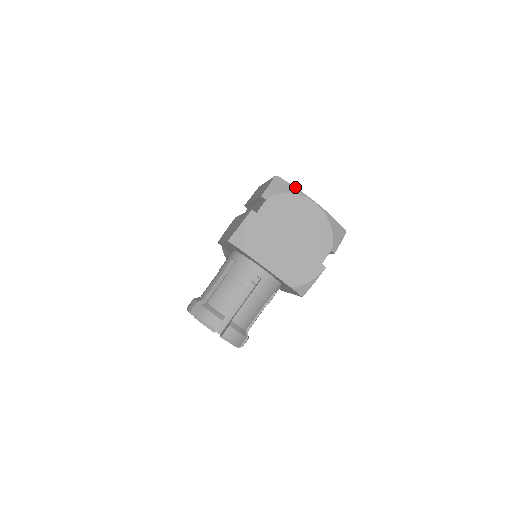
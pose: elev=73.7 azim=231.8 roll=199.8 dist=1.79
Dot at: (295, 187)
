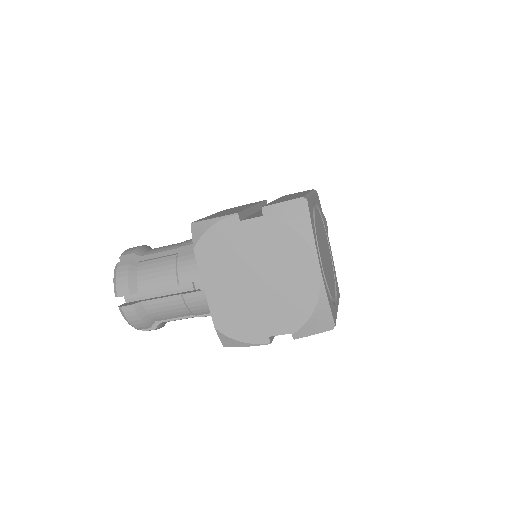
Dot at: (312, 229)
